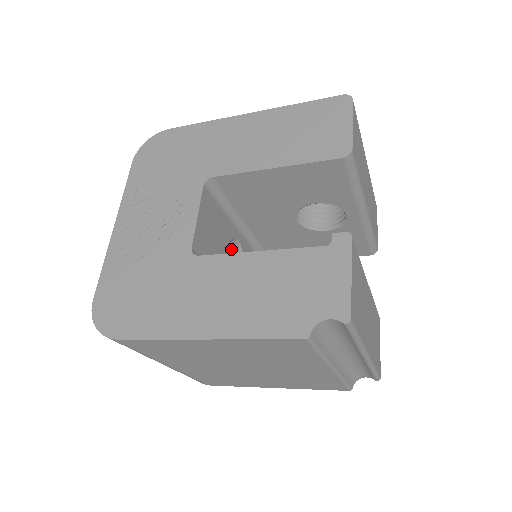
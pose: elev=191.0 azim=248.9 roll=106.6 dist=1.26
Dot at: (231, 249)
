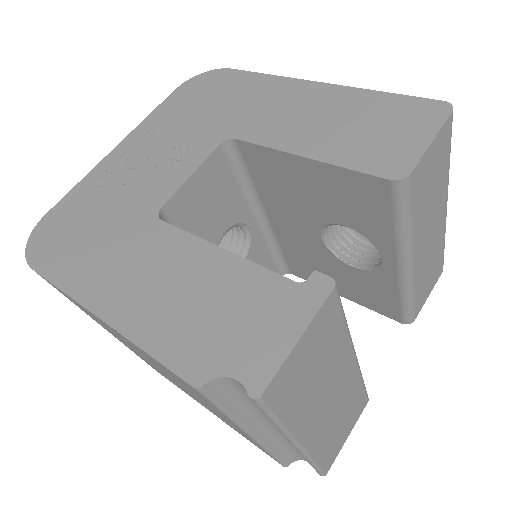
Dot at: (239, 235)
